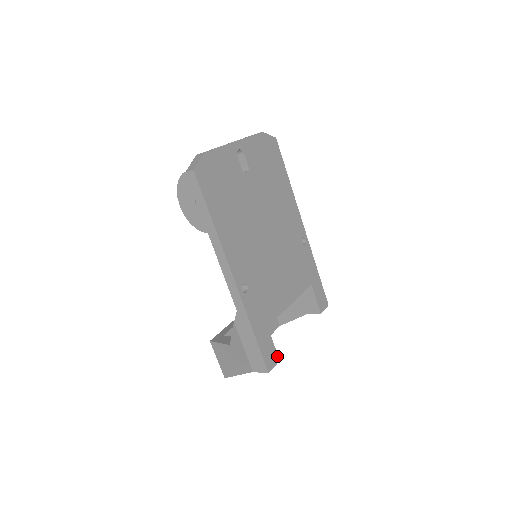
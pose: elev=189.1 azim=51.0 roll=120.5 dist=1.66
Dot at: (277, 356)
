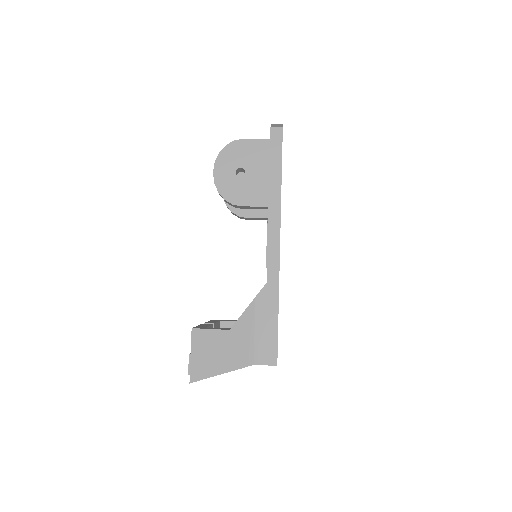
Dot at: occluded
